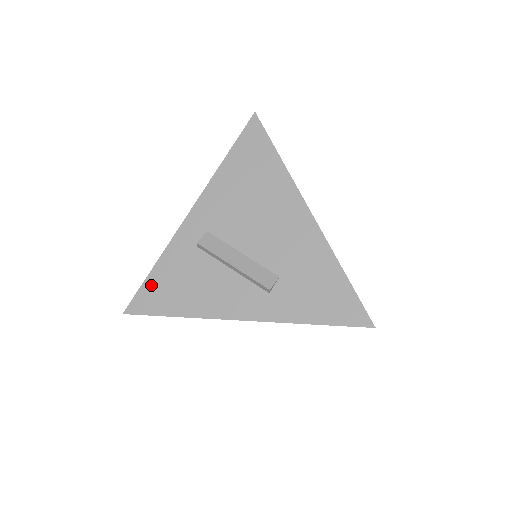
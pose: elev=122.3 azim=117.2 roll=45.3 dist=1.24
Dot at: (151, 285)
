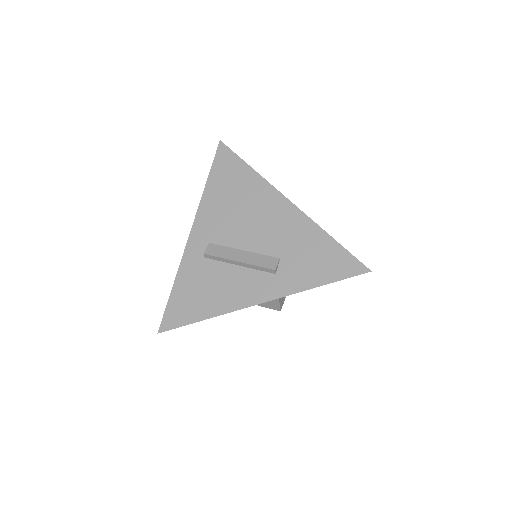
Dot at: (175, 301)
